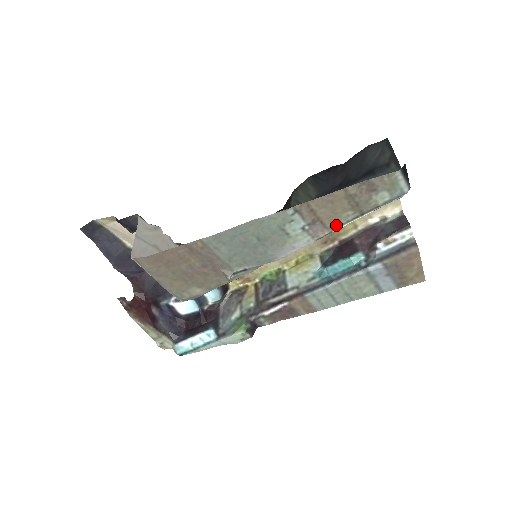
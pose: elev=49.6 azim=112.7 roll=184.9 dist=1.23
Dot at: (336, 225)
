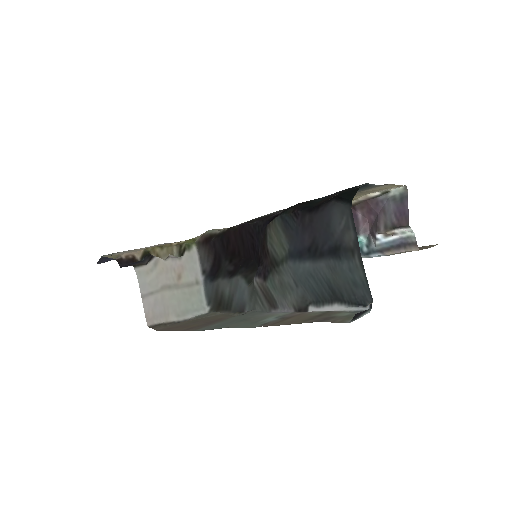
Dot at: (308, 313)
